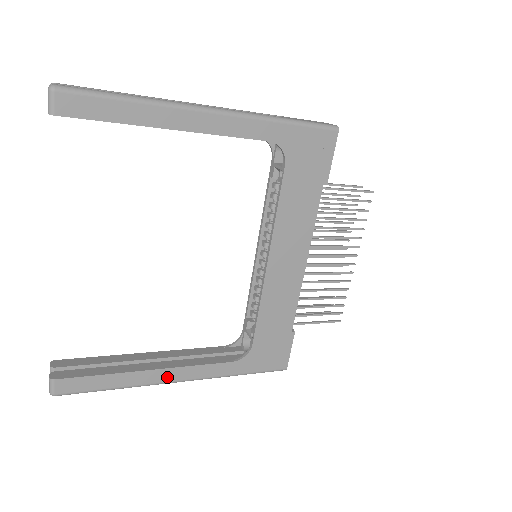
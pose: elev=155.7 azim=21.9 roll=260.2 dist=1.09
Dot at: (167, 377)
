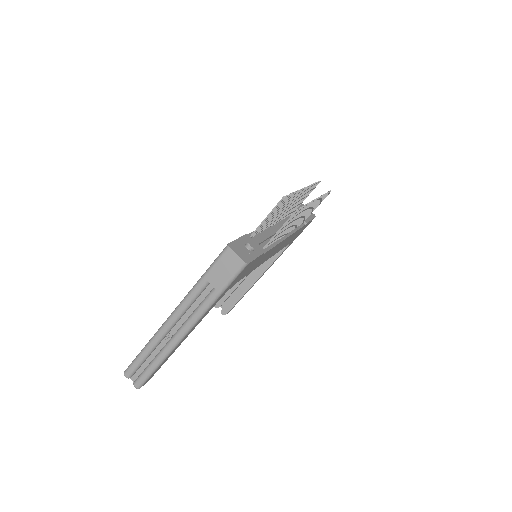
Dot at: (262, 275)
